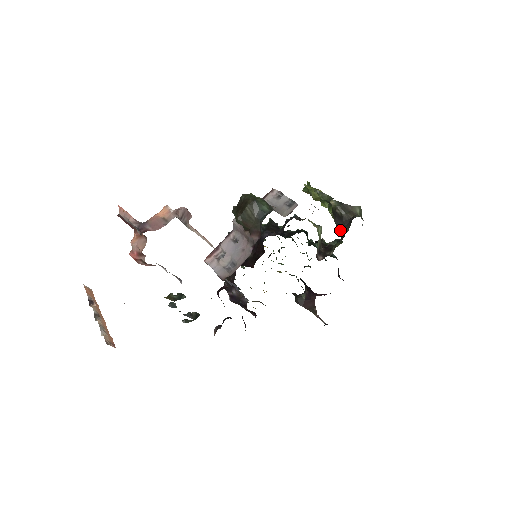
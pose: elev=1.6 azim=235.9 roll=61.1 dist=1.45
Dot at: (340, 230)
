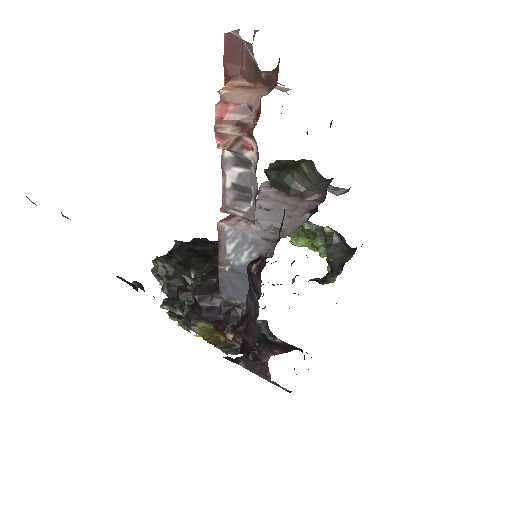
Dot at: (336, 260)
